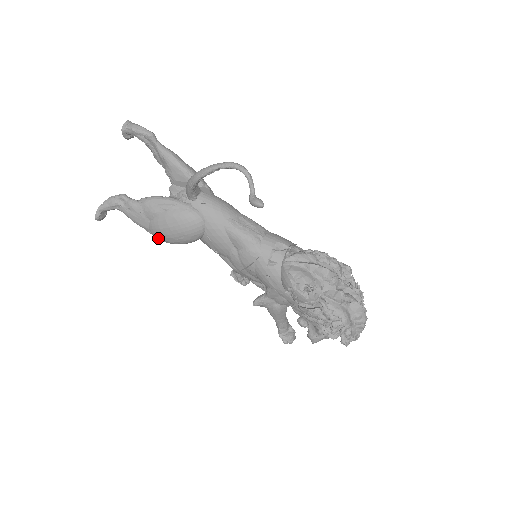
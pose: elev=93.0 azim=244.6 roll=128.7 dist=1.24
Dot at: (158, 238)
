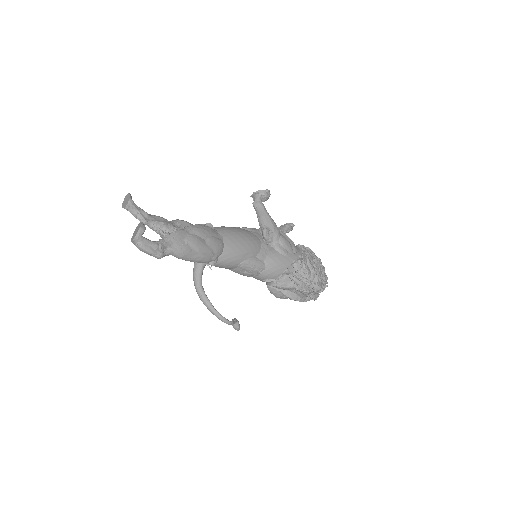
Dot at: occluded
